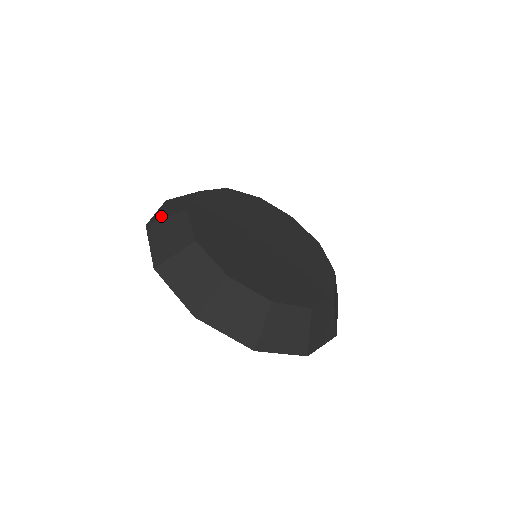
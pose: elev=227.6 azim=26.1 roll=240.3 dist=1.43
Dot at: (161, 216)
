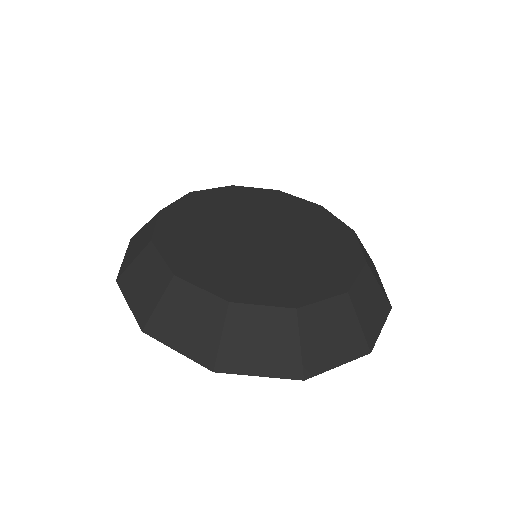
Dot at: occluded
